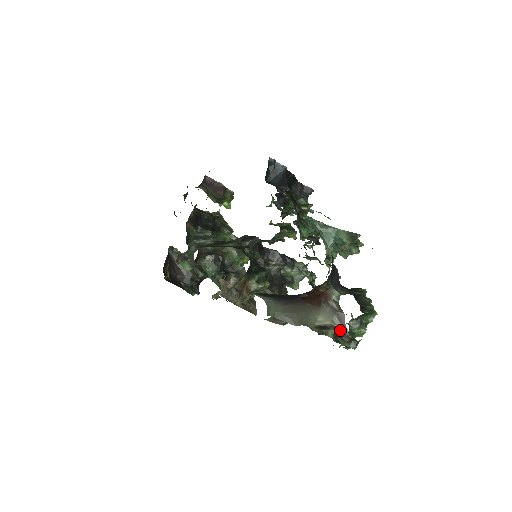
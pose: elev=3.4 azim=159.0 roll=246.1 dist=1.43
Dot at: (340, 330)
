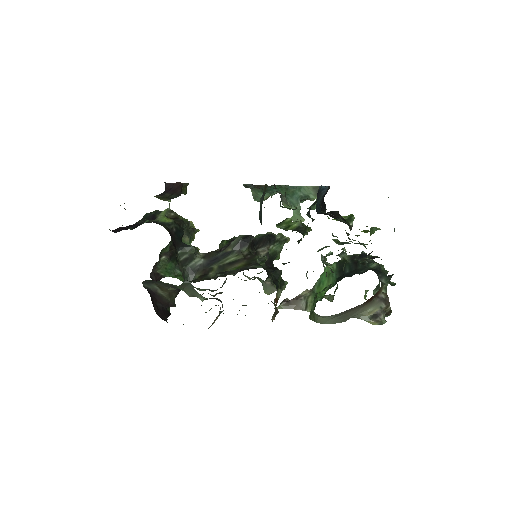
Dot at: (386, 311)
